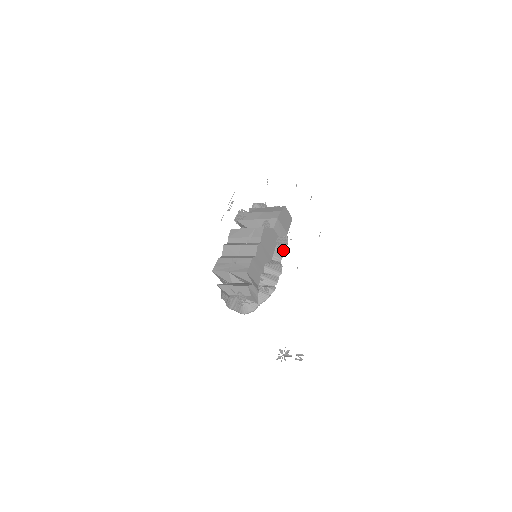
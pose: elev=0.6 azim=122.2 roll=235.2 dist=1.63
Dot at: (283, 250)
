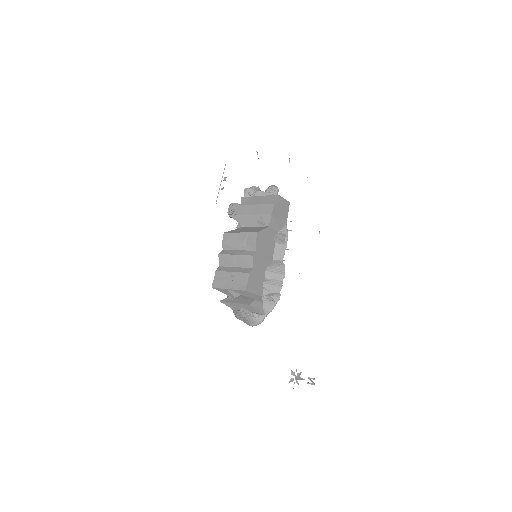
Dot at: (284, 246)
